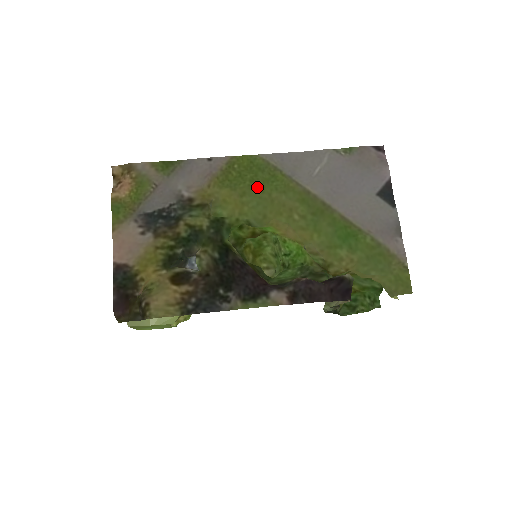
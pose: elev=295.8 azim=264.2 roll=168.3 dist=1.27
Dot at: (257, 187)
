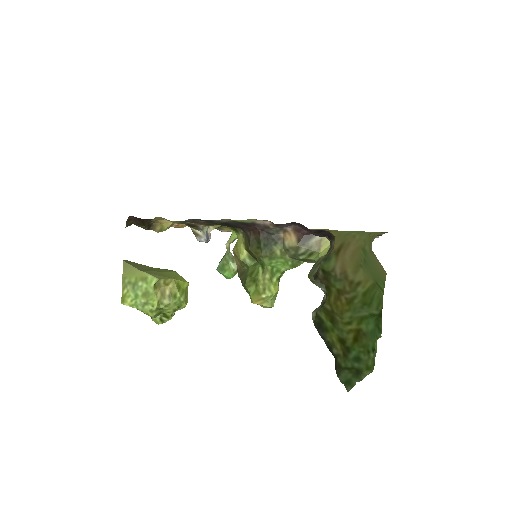
Dot at: occluded
